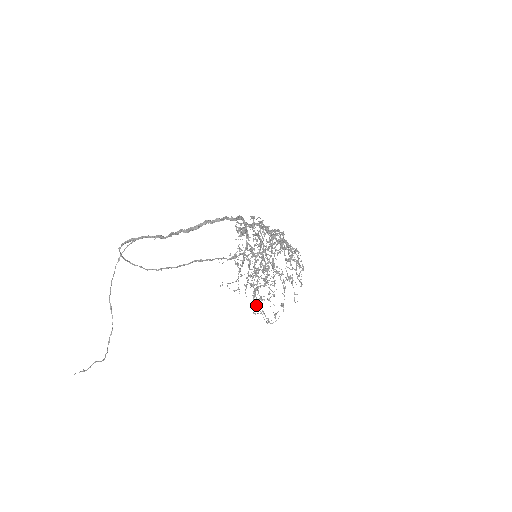
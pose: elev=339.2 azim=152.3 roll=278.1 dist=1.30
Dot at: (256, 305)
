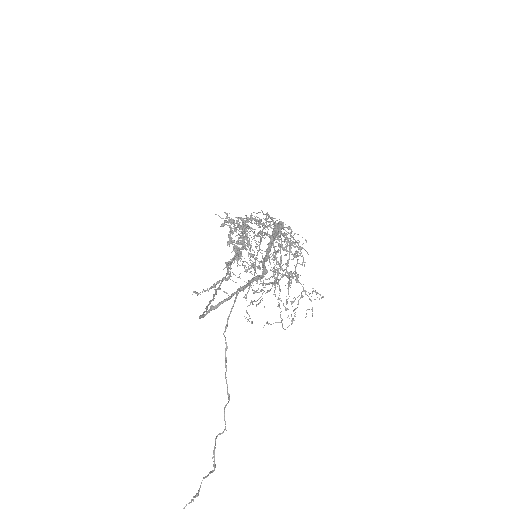
Dot at: occluded
